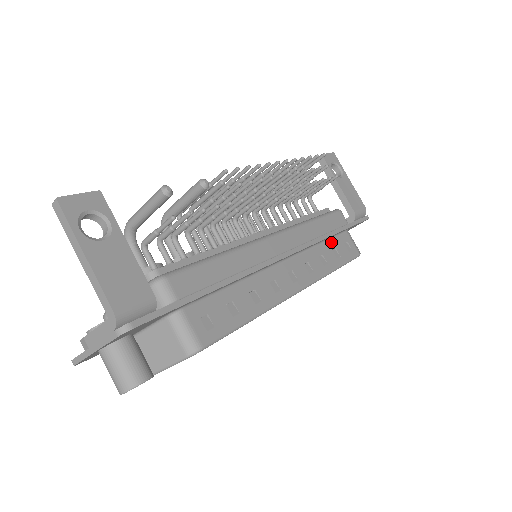
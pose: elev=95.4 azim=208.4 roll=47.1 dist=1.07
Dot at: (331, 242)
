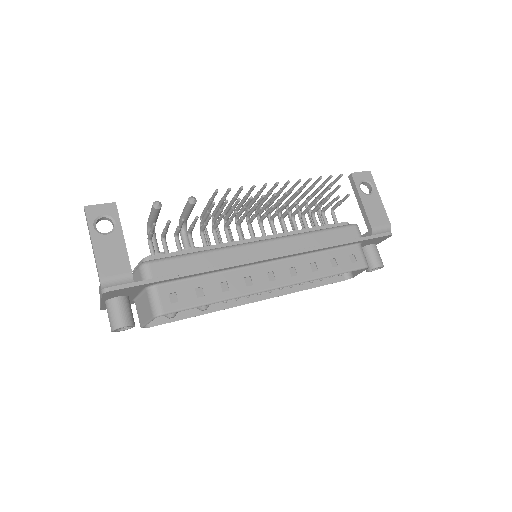
Dot at: (332, 252)
